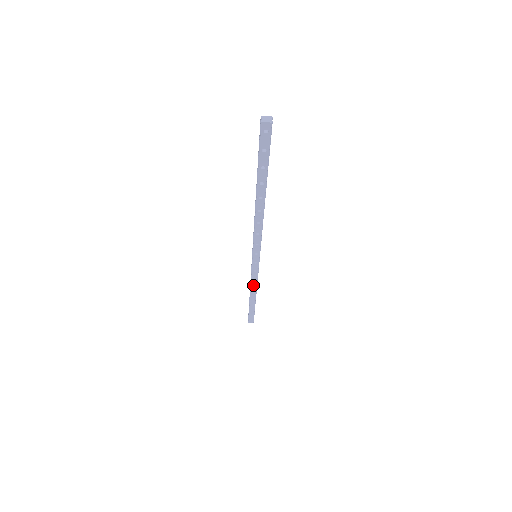
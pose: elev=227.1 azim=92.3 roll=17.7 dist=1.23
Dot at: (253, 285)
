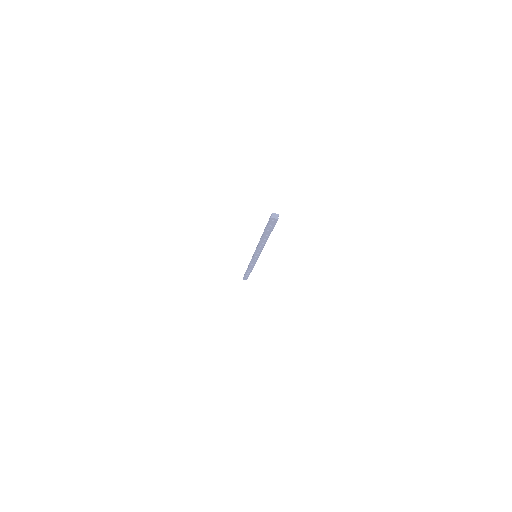
Dot at: (251, 266)
